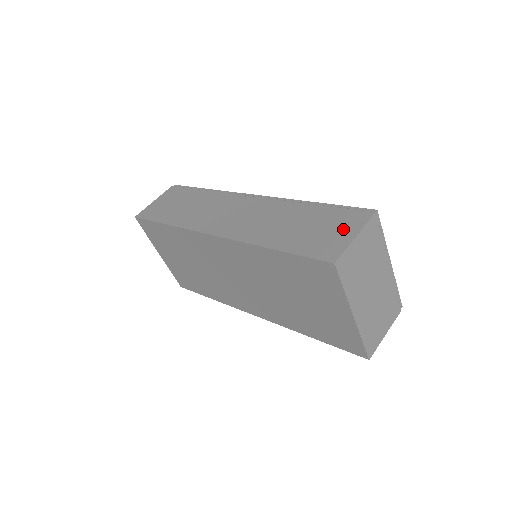
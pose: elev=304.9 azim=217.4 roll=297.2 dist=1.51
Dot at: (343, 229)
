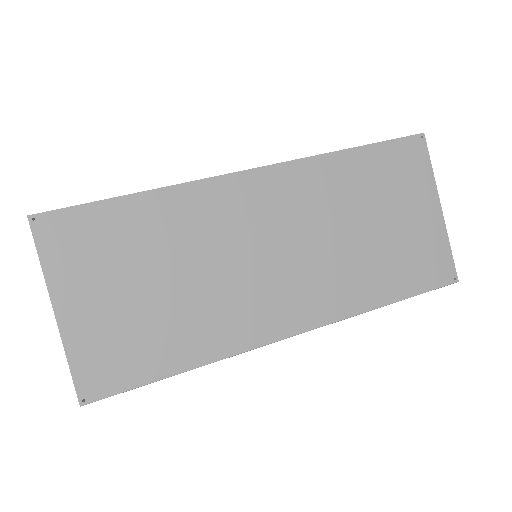
Dot at: occluded
